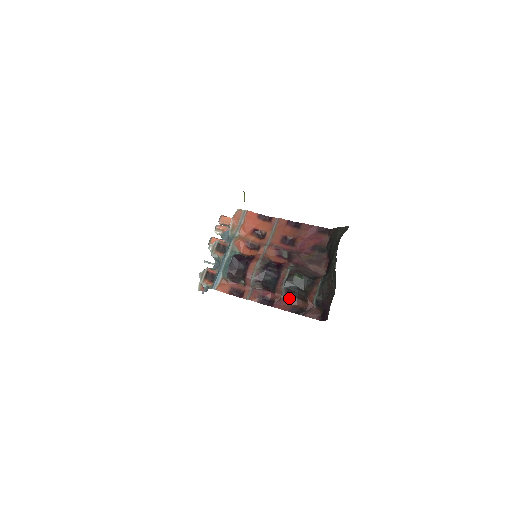
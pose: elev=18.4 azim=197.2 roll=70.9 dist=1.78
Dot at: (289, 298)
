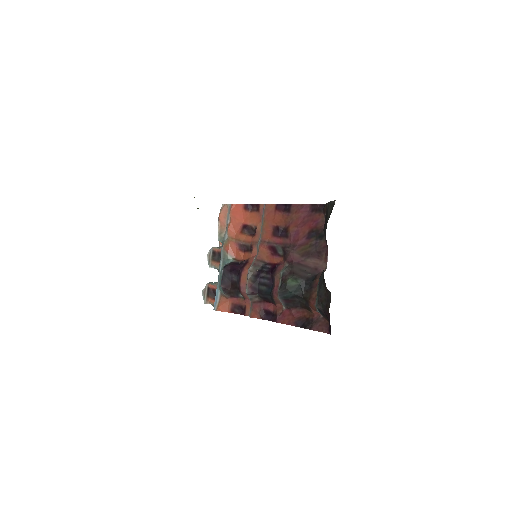
Dot at: (291, 309)
